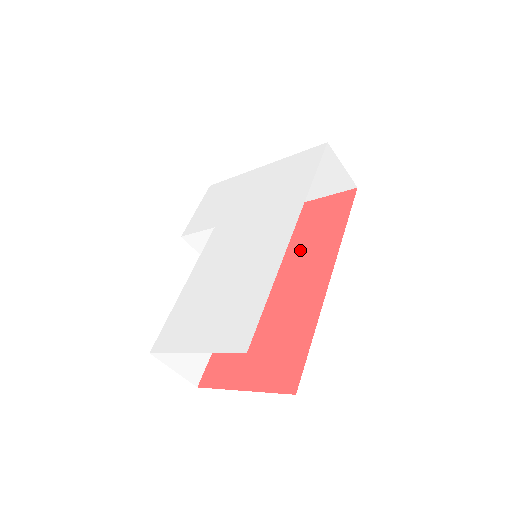
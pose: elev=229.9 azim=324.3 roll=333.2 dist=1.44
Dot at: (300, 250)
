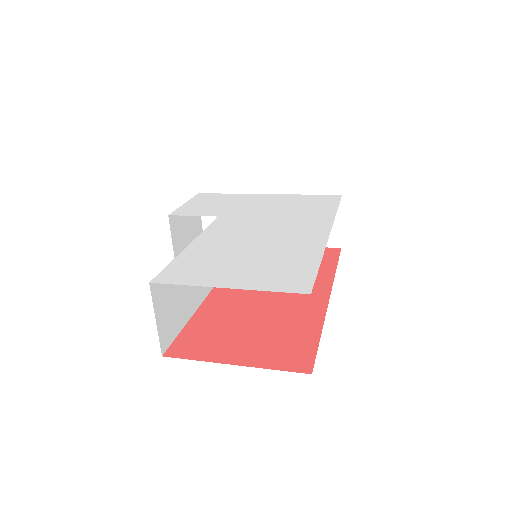
Dot at: occluded
